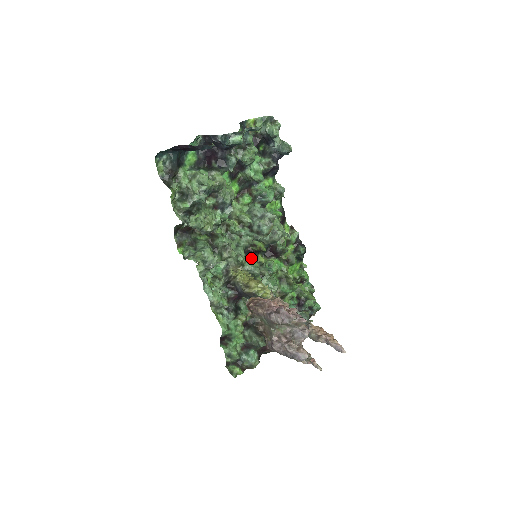
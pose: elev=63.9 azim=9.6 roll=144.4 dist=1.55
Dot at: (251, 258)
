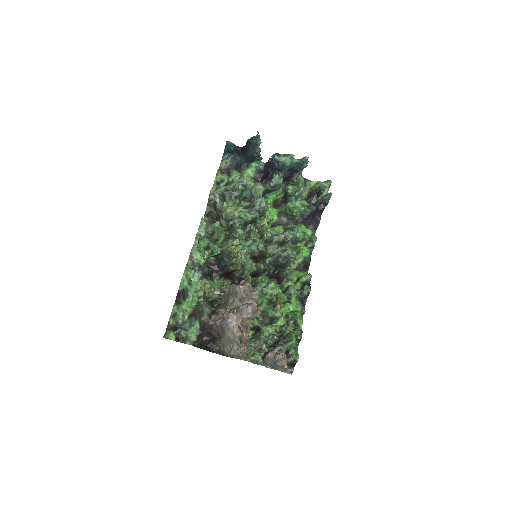
Dot at: (252, 260)
